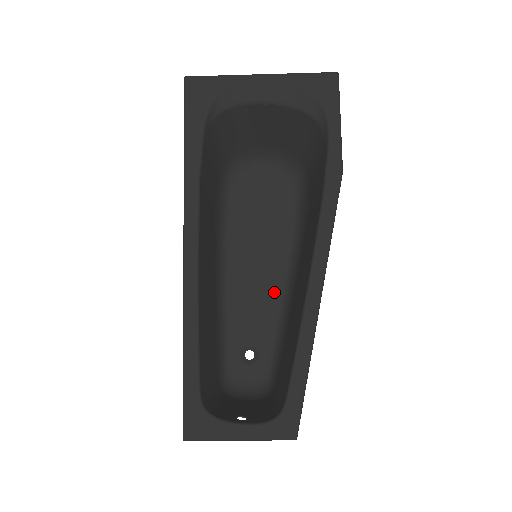
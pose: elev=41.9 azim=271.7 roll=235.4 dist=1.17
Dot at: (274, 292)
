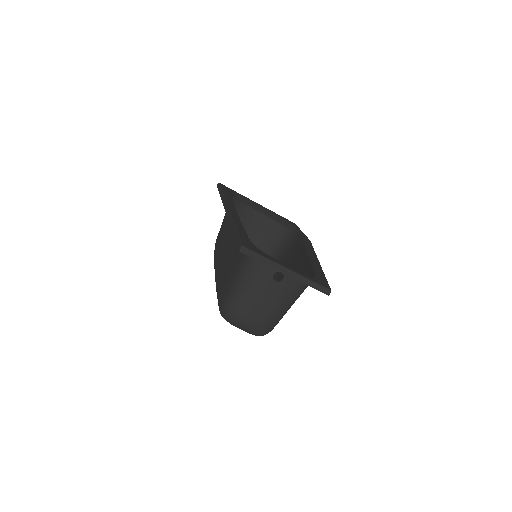
Dot at: occluded
